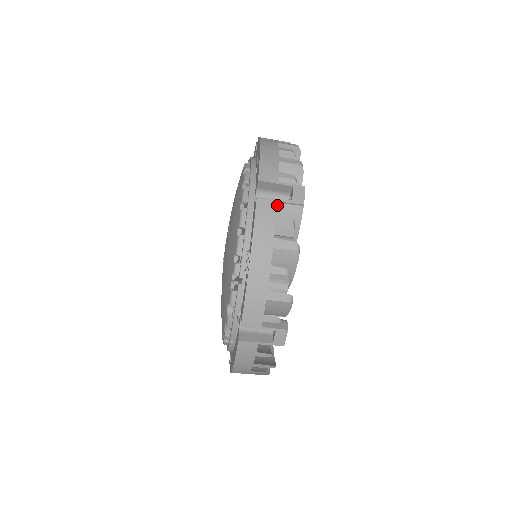
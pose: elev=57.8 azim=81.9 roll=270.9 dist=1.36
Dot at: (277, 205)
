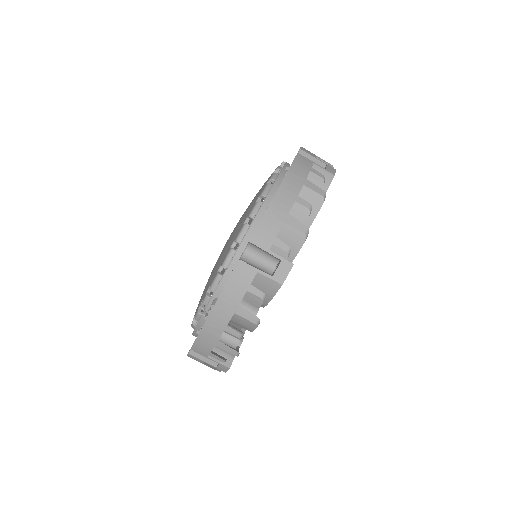
Dot at: (257, 274)
